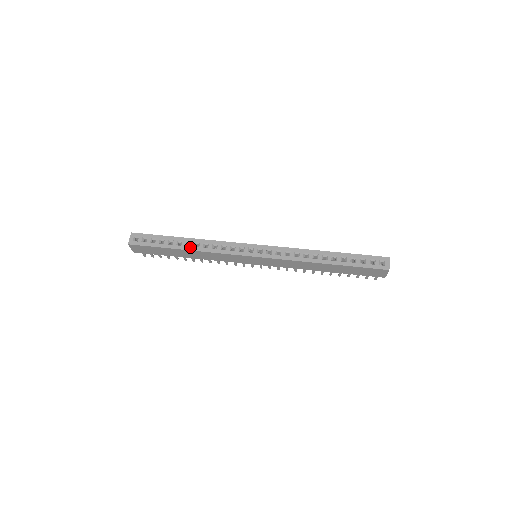
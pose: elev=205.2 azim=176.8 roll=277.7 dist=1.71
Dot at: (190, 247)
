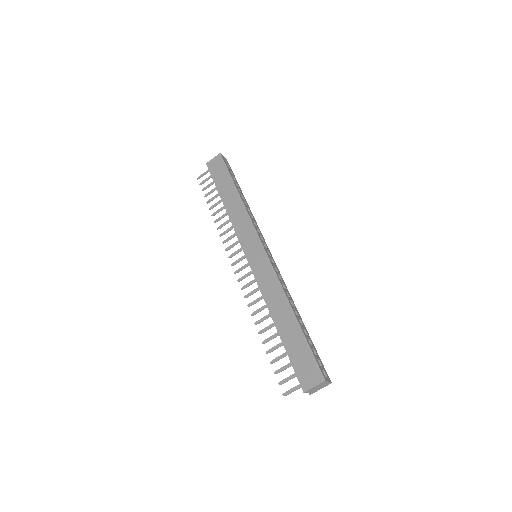
Dot at: occluded
